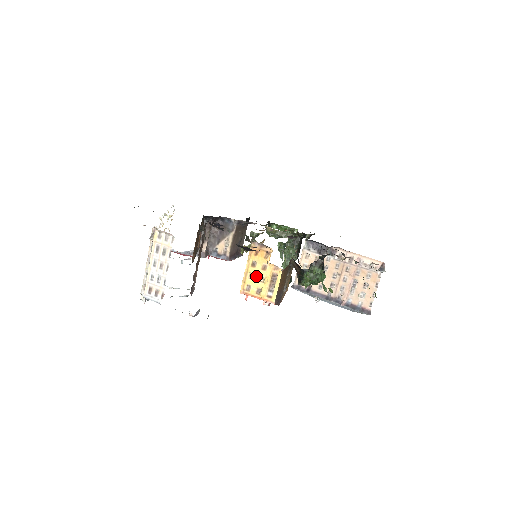
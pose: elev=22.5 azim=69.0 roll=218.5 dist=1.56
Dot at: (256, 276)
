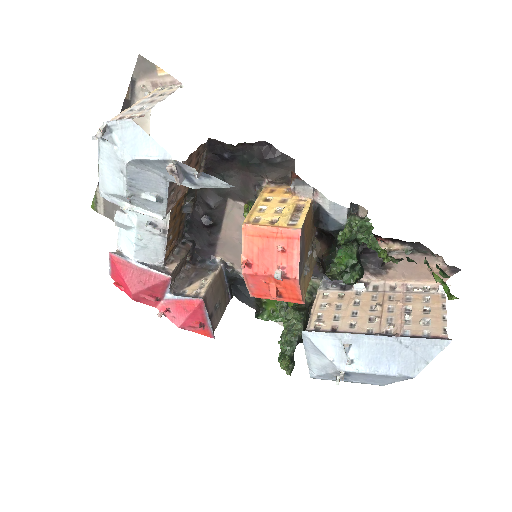
Dot at: (270, 208)
